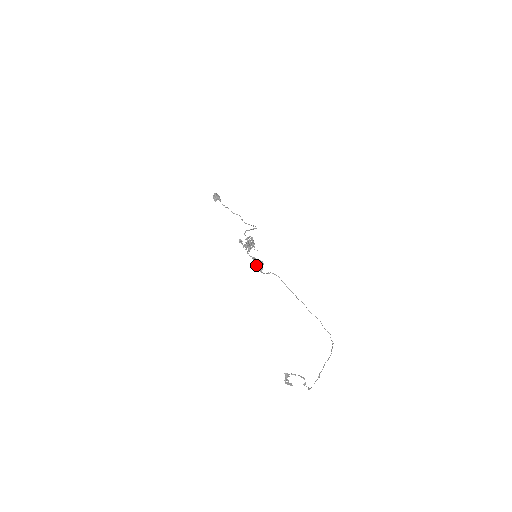
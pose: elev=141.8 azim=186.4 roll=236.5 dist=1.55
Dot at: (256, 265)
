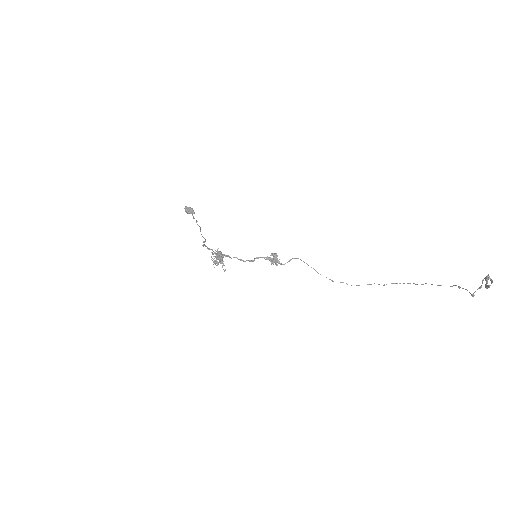
Dot at: (271, 260)
